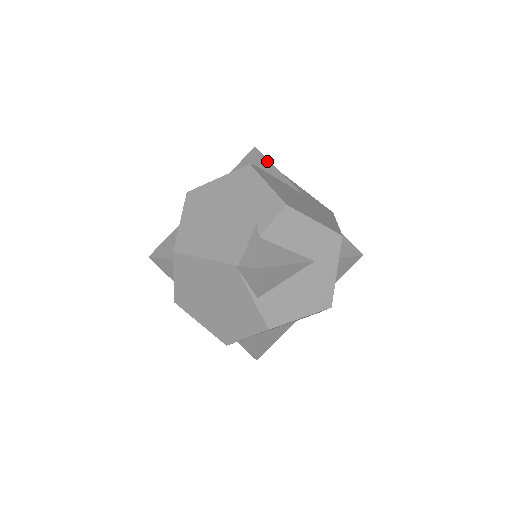
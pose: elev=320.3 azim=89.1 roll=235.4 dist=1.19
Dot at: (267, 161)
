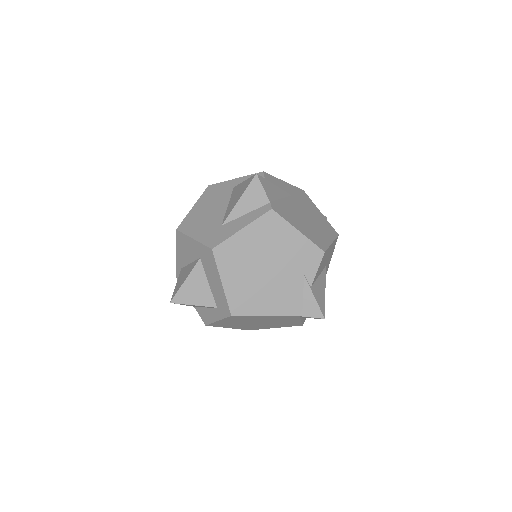
Dot at: (268, 183)
